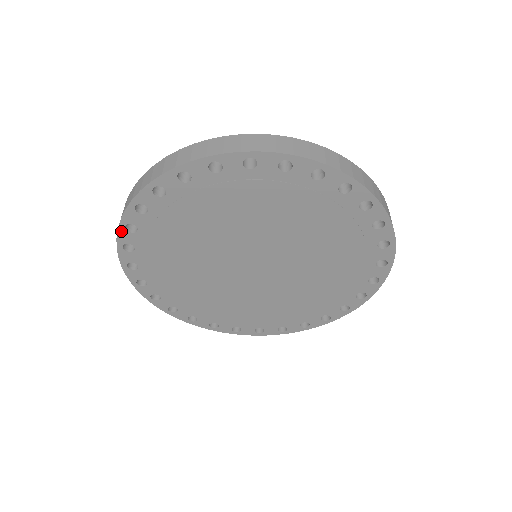
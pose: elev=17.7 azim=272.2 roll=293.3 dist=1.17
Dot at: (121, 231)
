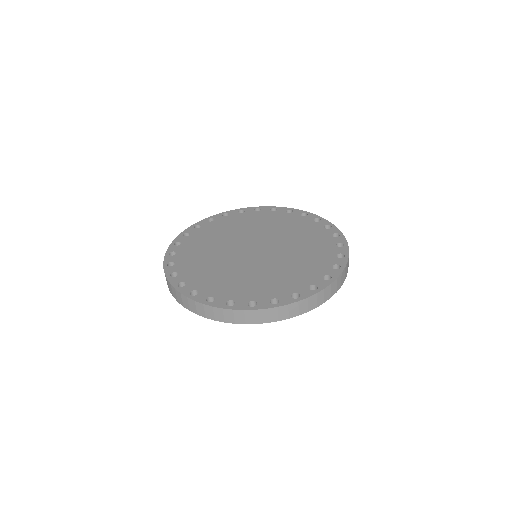
Dot at: occluded
